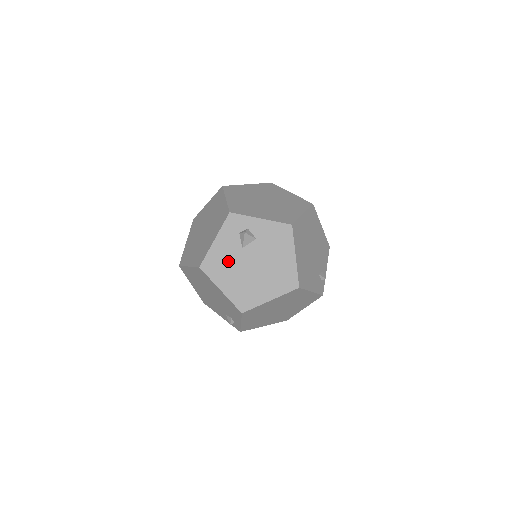
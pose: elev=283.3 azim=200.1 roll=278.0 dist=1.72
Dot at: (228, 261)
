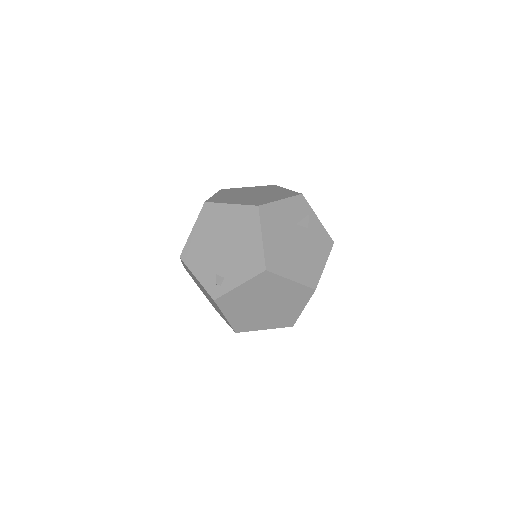
Dot at: (281, 223)
